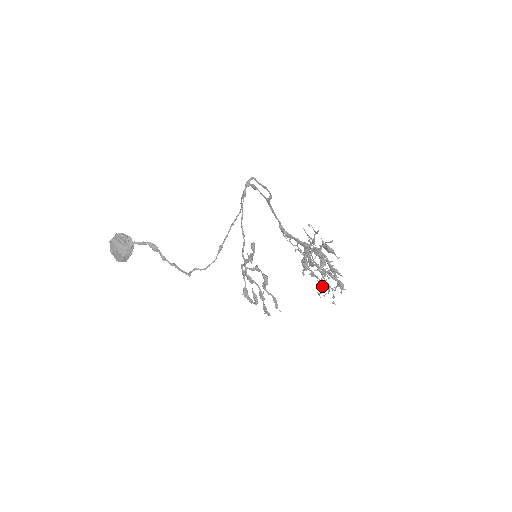
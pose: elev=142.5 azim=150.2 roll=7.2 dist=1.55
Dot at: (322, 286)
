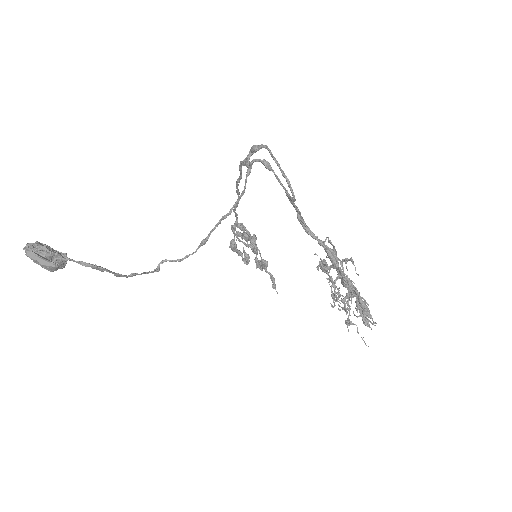
Dot at: occluded
